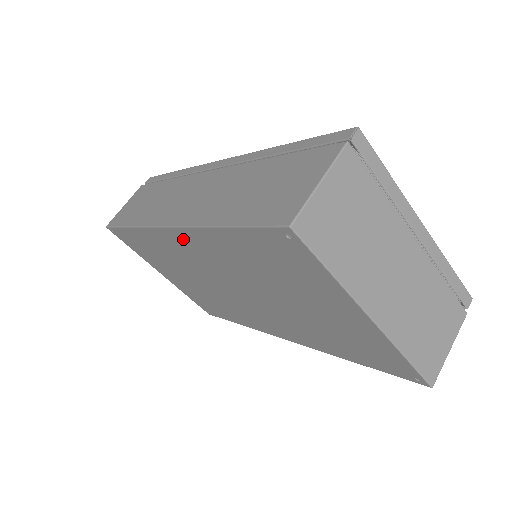
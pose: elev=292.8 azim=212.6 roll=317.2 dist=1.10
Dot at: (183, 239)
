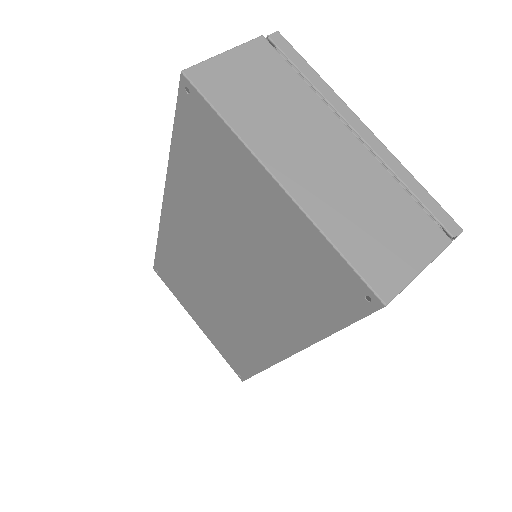
Dot at: (173, 212)
